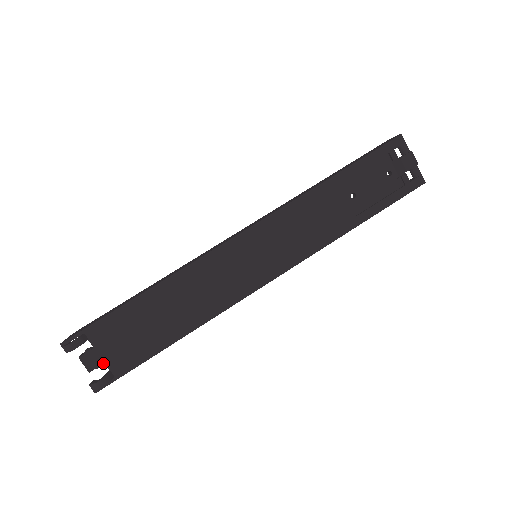
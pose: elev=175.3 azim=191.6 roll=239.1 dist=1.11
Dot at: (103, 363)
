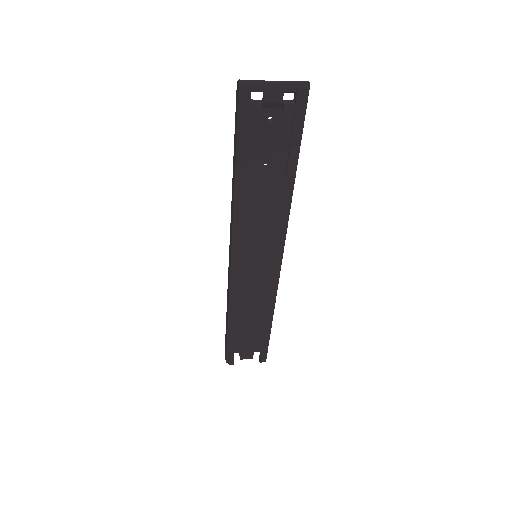
Dot at: (253, 353)
